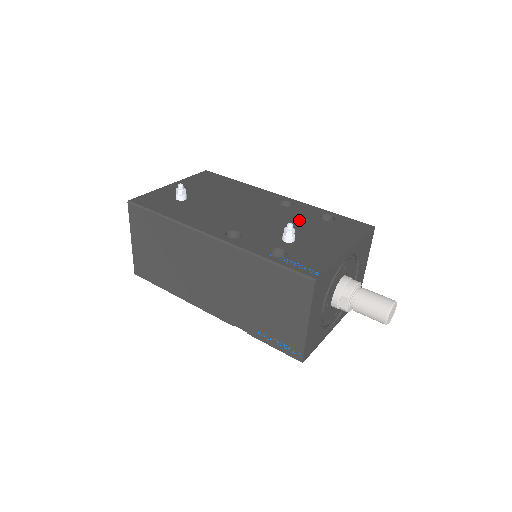
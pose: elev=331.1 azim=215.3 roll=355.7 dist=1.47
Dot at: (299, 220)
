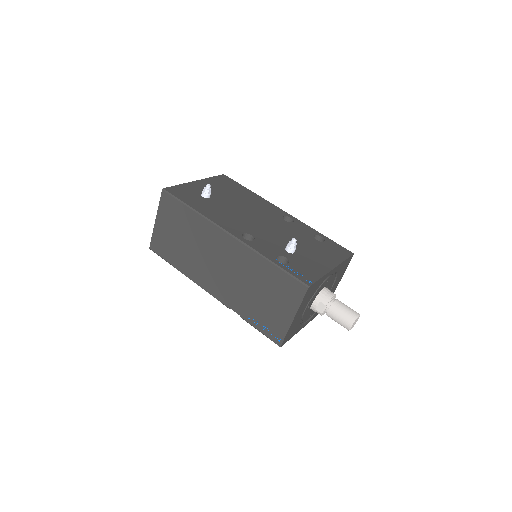
Dot at: (298, 236)
